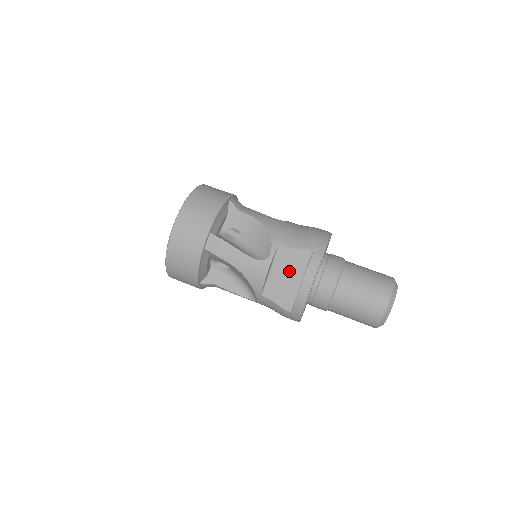
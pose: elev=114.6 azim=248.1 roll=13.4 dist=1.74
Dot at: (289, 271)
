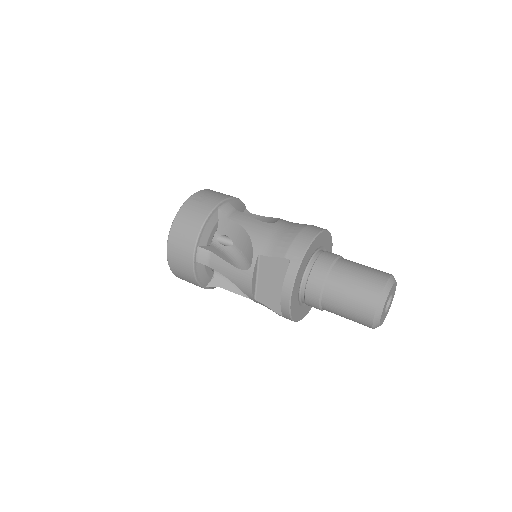
Dot at: (273, 278)
